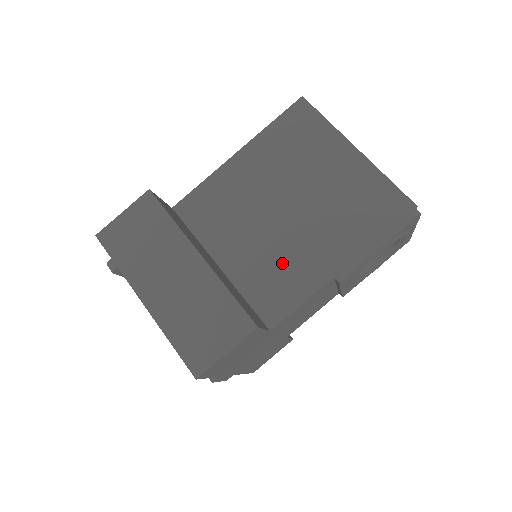
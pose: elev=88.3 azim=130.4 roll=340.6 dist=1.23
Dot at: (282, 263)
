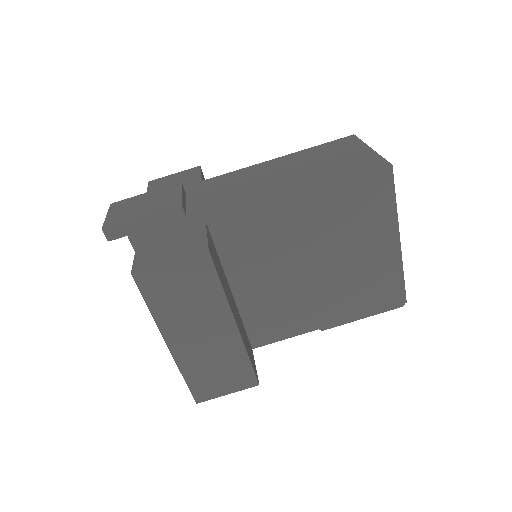
Dot at: (287, 307)
